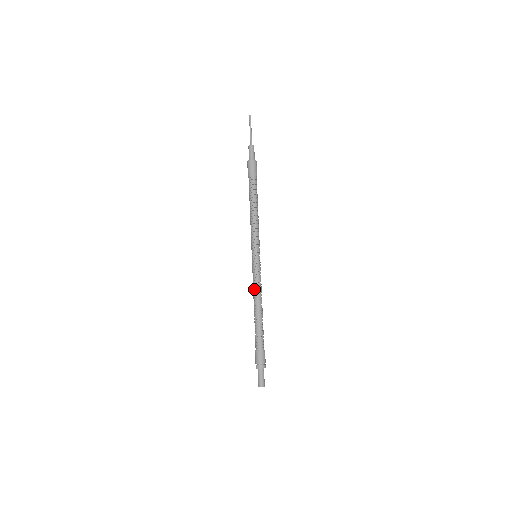
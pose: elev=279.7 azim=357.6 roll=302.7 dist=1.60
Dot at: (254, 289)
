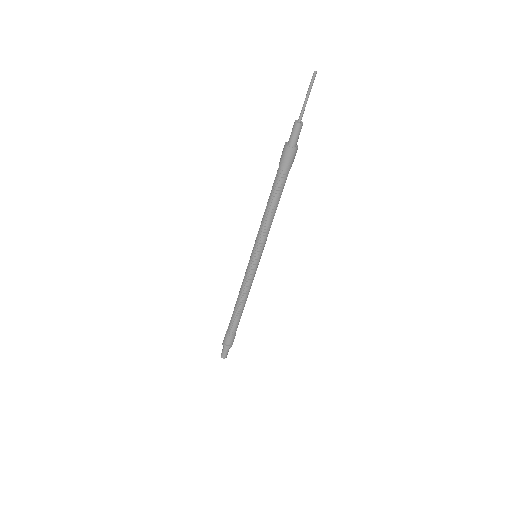
Dot at: (243, 288)
